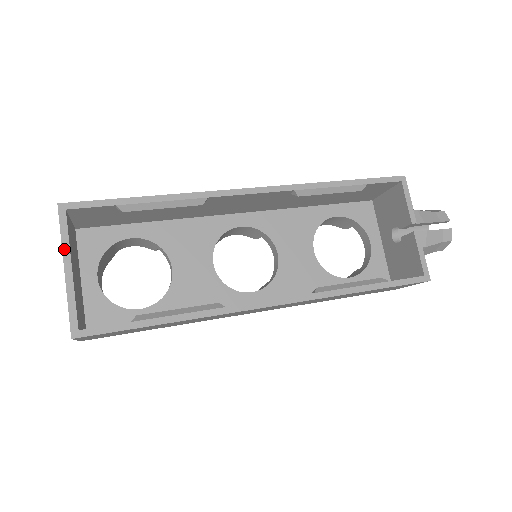
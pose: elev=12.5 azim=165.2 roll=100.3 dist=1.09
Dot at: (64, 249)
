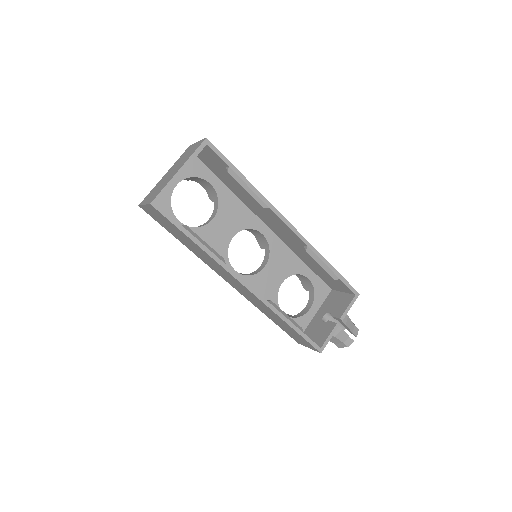
Dot at: (188, 161)
